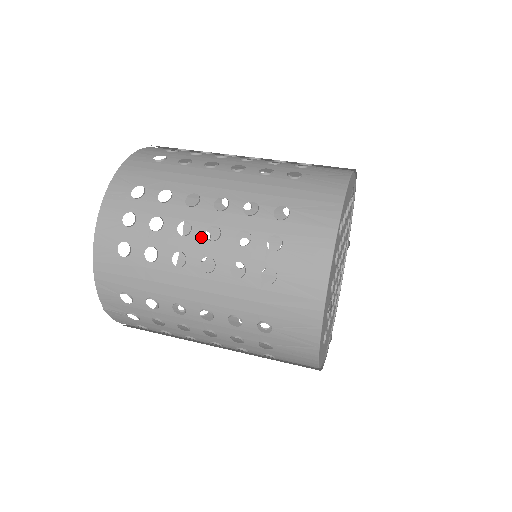
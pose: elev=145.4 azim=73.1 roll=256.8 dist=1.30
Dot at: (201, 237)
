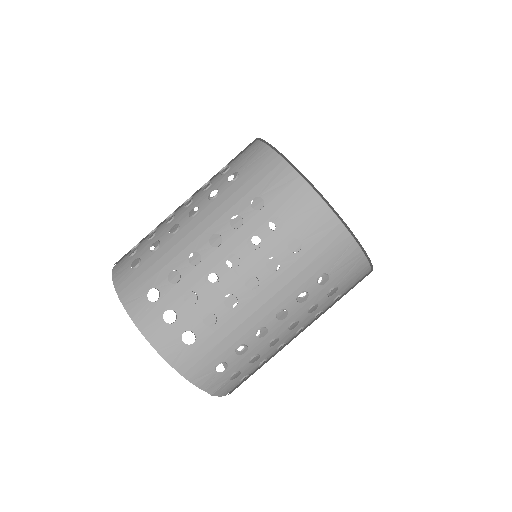
Dot at: (228, 272)
